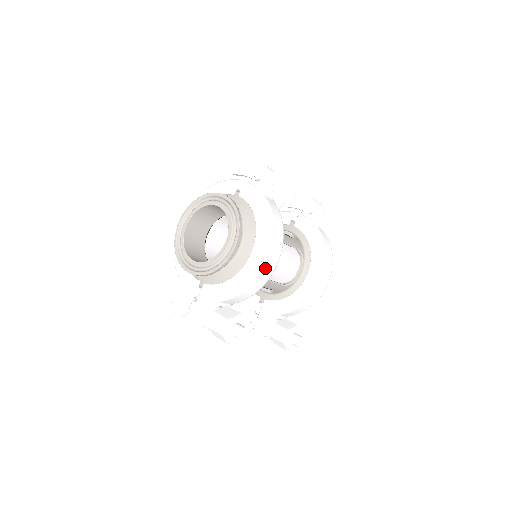
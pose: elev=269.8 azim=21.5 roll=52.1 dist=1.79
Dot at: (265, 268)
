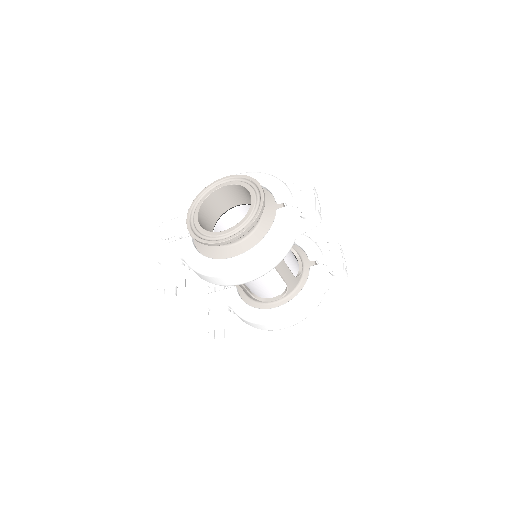
Dot at: (227, 278)
